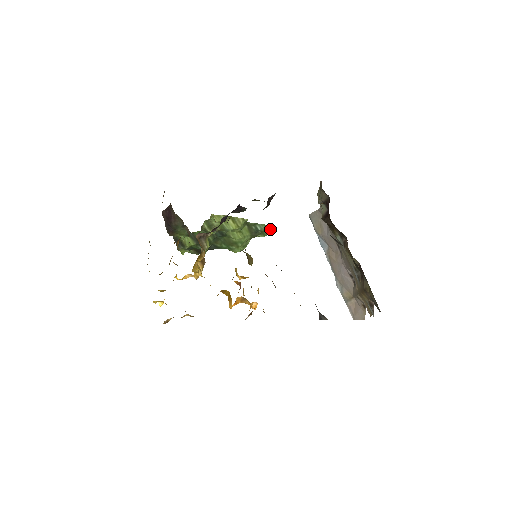
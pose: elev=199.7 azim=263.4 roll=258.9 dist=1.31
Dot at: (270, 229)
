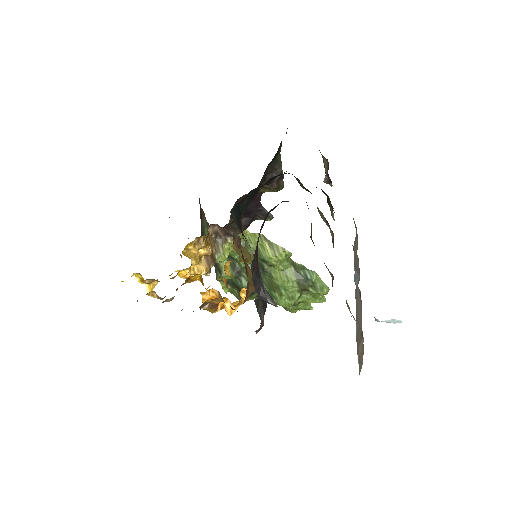
Dot at: (327, 287)
